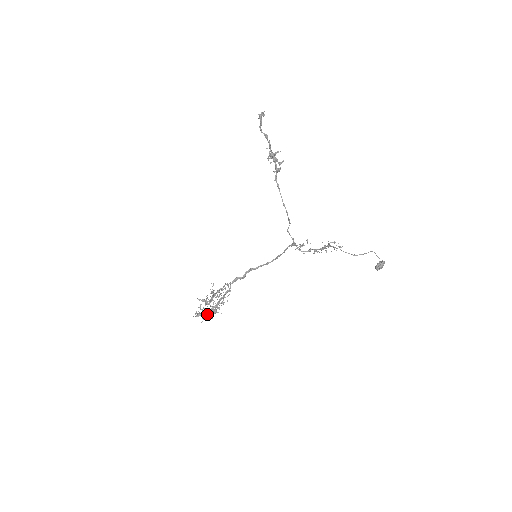
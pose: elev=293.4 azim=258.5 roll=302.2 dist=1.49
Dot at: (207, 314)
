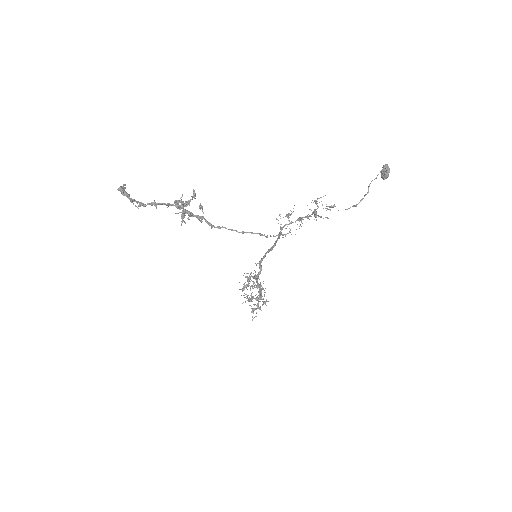
Dot at: (258, 300)
